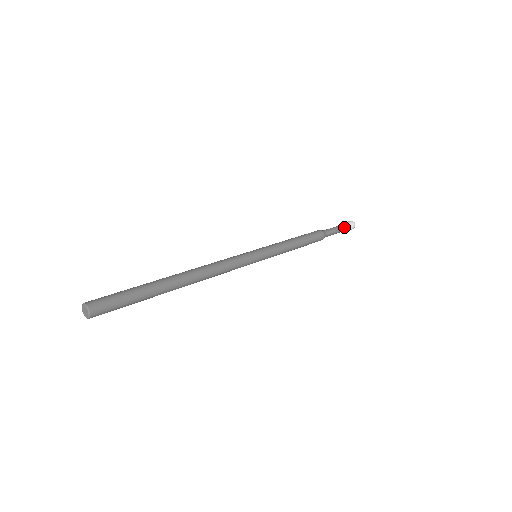
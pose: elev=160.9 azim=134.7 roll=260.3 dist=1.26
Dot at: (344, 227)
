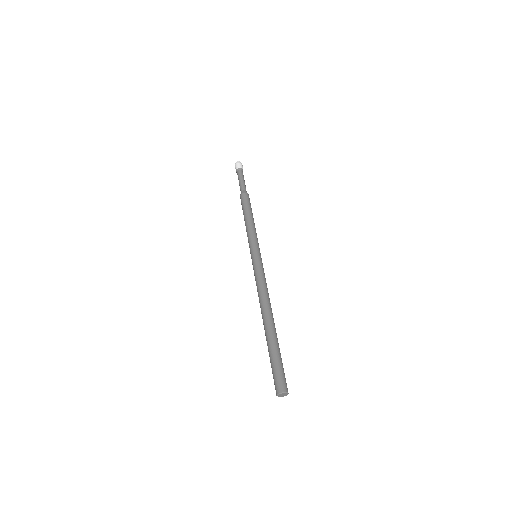
Dot at: occluded
